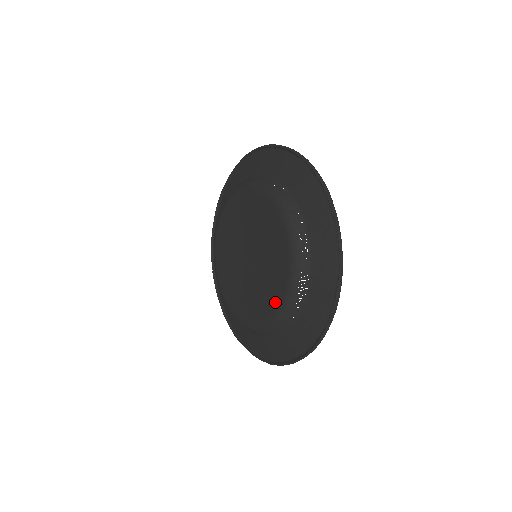
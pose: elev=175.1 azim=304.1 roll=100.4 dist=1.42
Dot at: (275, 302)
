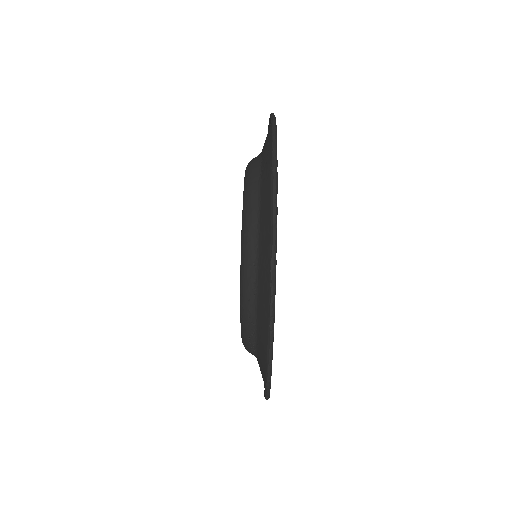
Dot at: occluded
